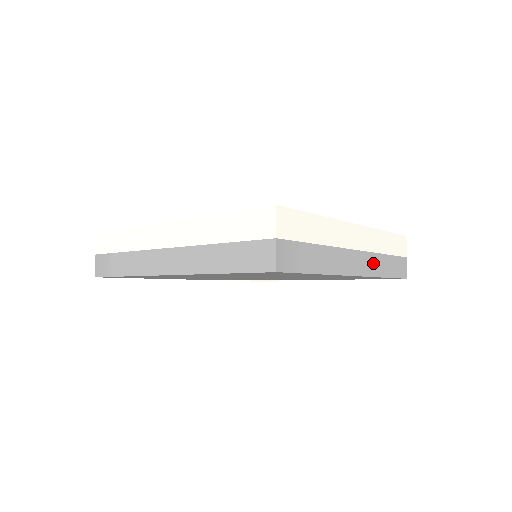
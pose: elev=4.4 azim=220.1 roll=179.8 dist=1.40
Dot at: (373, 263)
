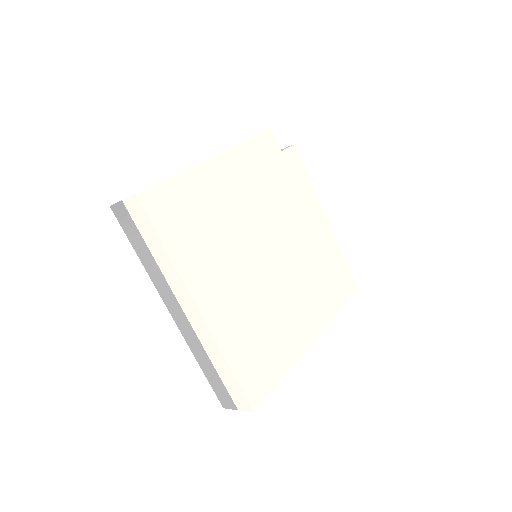
Dot at: occluded
